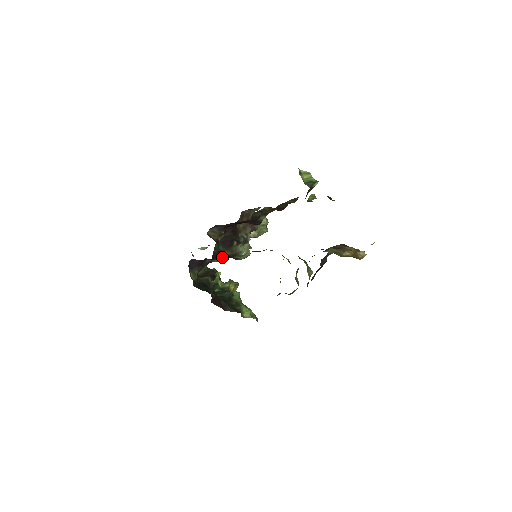
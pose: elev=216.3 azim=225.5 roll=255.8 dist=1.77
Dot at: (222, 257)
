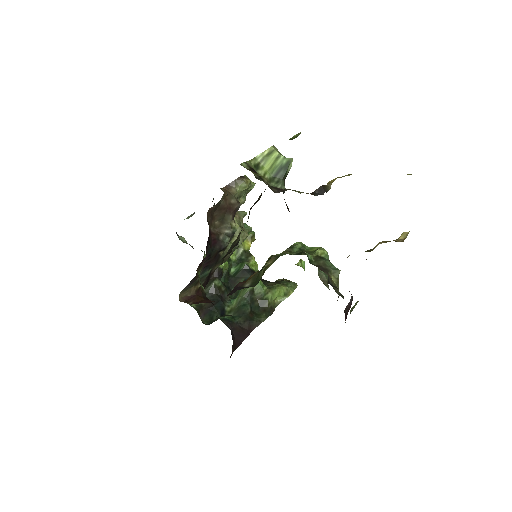
Dot at: occluded
